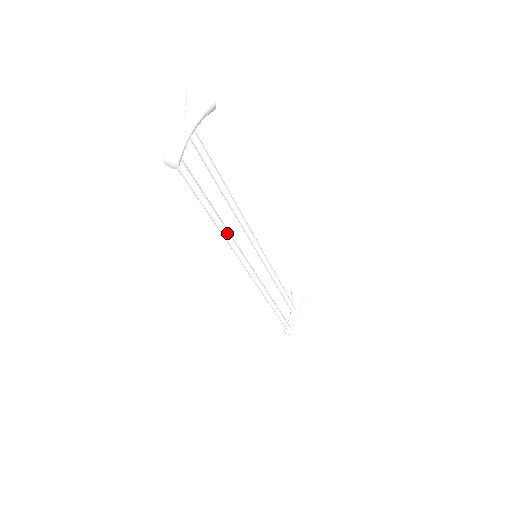
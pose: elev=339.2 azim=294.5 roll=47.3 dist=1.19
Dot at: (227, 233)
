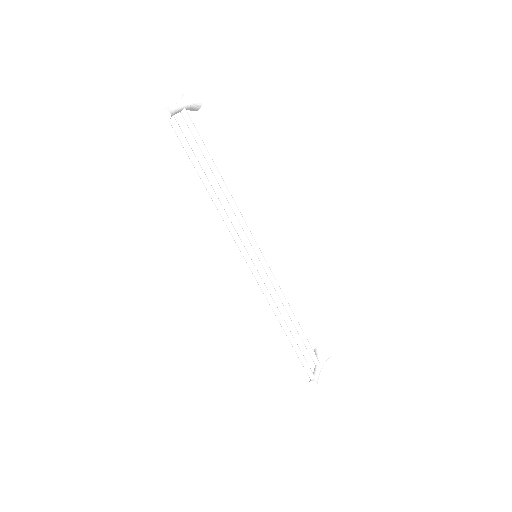
Dot at: (219, 203)
